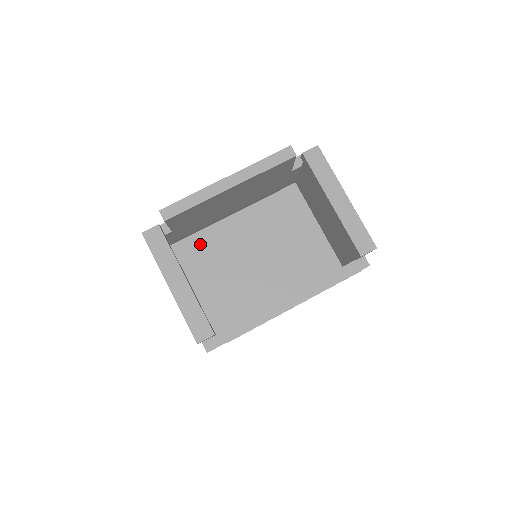
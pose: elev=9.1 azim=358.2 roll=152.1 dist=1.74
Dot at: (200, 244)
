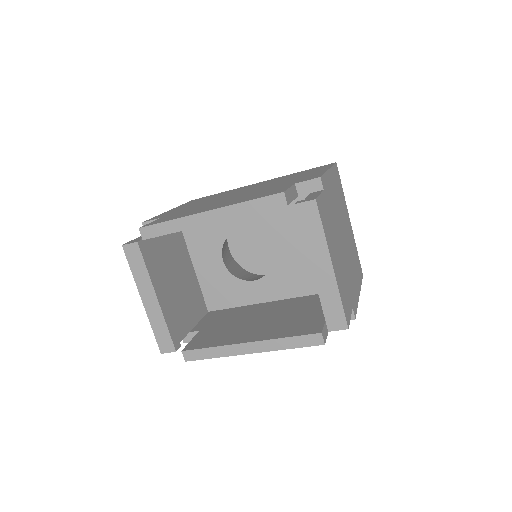
Dot at: (206, 226)
